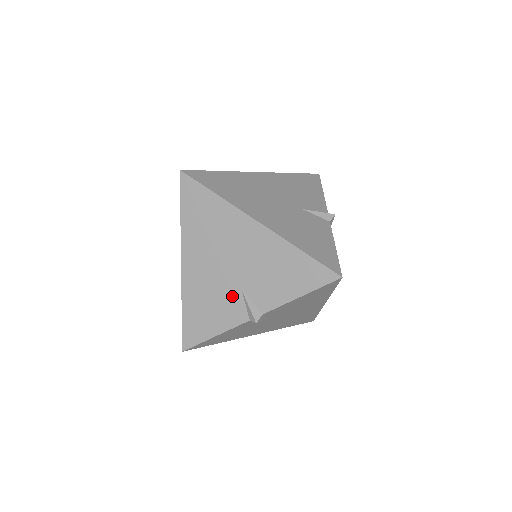
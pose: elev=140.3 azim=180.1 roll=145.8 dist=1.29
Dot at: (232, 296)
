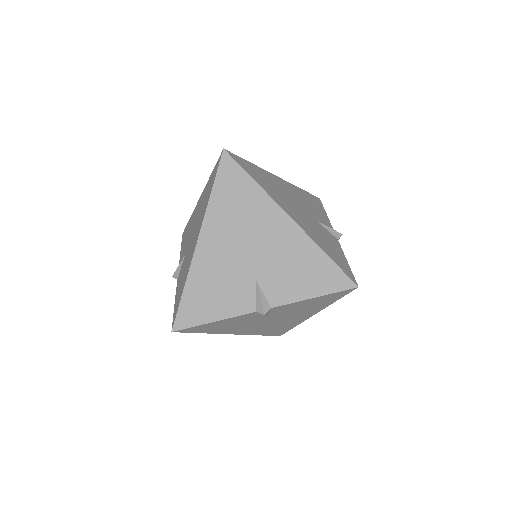
Dot at: (244, 284)
